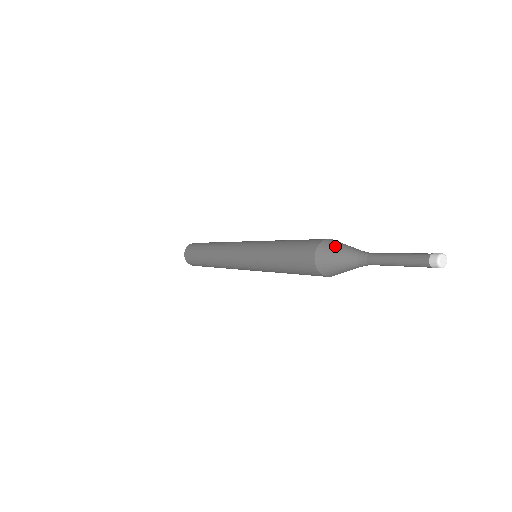
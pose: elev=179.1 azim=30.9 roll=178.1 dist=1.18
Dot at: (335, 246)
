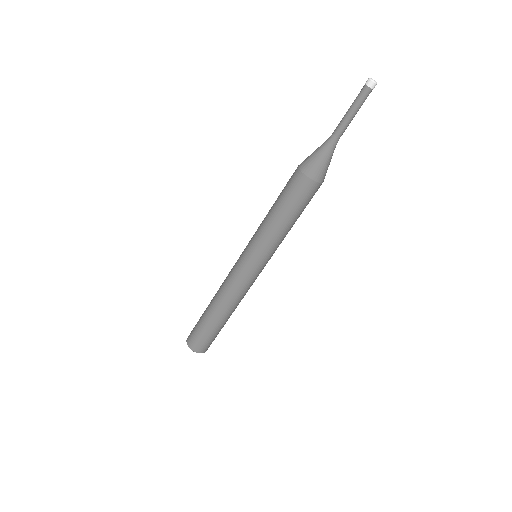
Dot at: occluded
